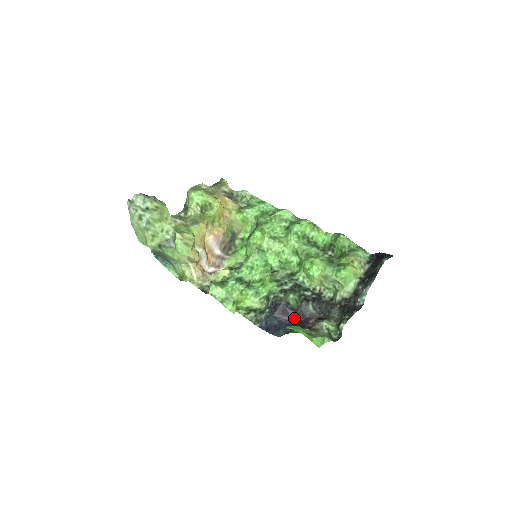
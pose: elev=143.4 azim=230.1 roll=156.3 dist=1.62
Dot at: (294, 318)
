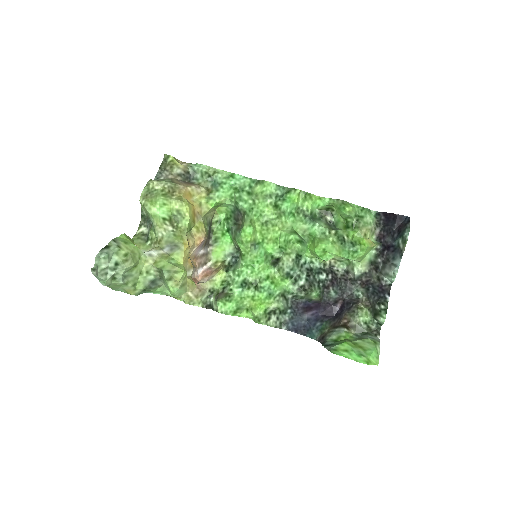
Dot at: (319, 309)
